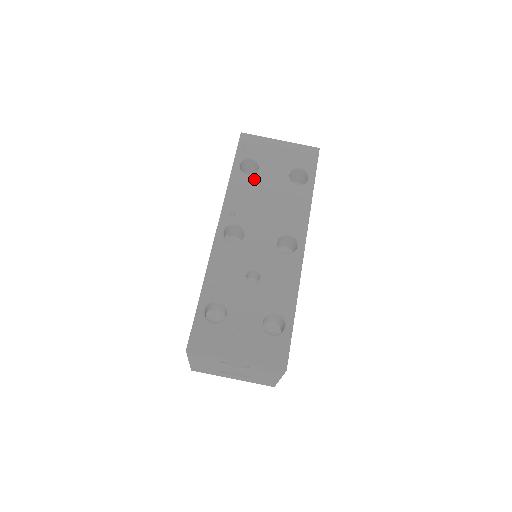
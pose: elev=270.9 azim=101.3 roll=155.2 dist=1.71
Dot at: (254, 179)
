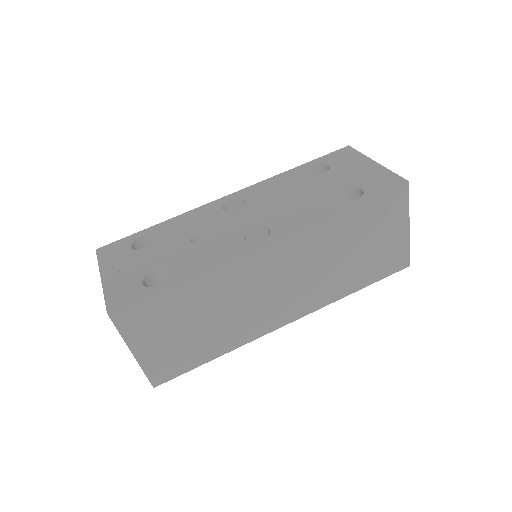
Dot at: (307, 178)
